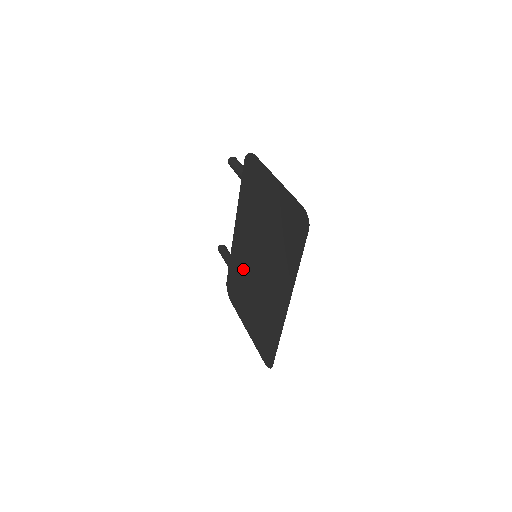
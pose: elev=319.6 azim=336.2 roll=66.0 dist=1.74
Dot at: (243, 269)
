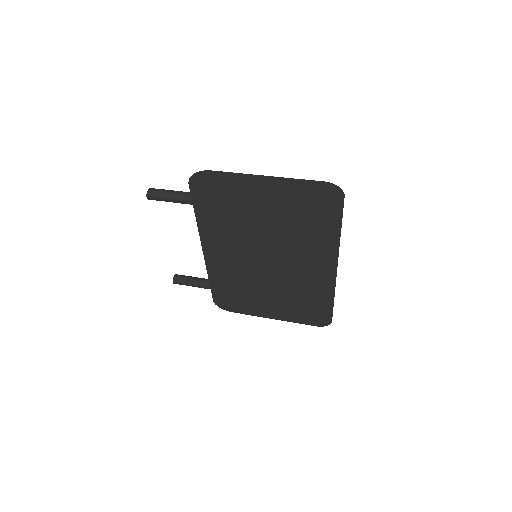
Dot at: (241, 277)
